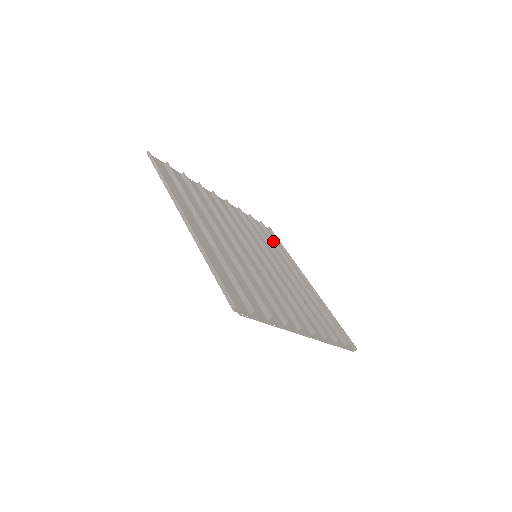
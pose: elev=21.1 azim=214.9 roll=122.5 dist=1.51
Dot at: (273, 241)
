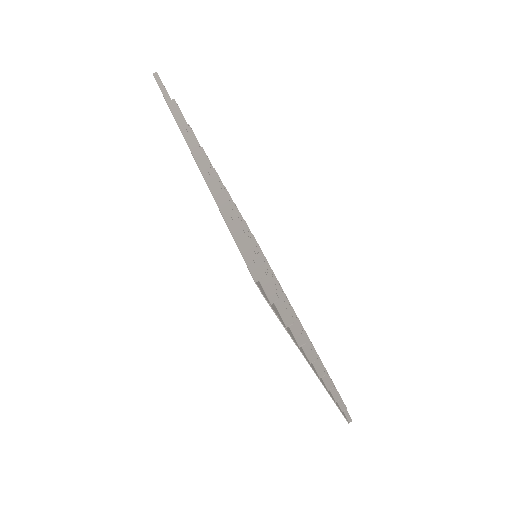
Dot at: occluded
